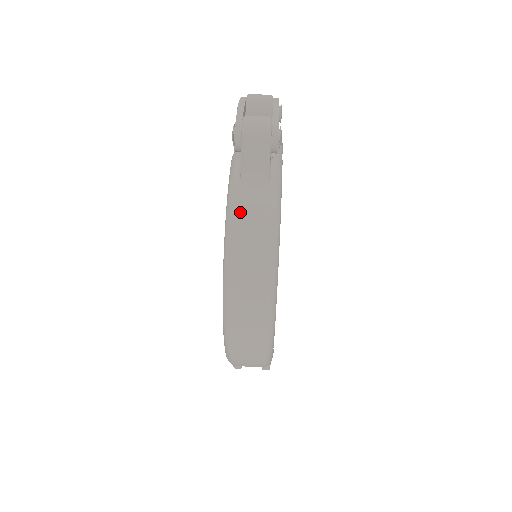
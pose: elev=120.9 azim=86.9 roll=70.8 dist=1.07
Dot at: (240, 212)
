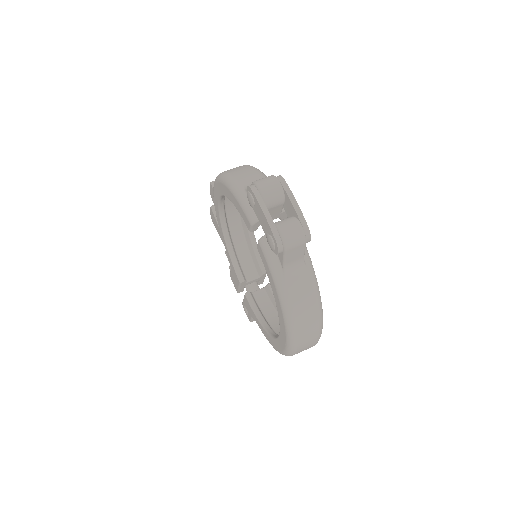
Dot at: (293, 296)
